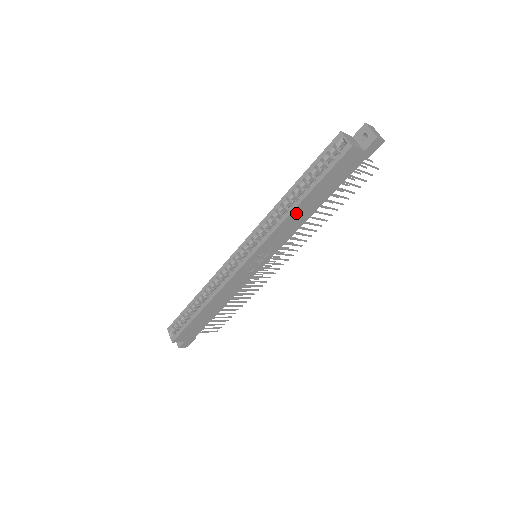
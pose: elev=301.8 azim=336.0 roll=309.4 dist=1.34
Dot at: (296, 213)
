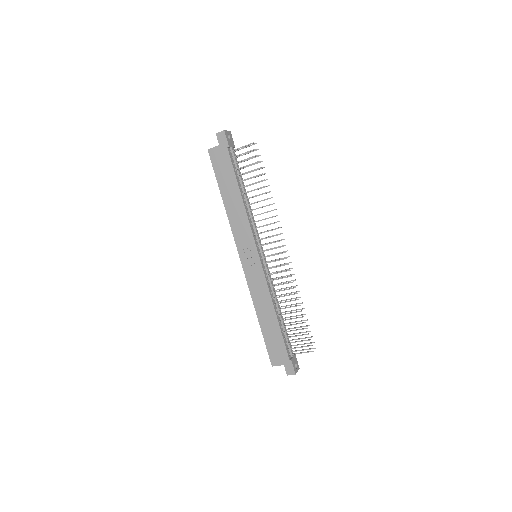
Dot at: (229, 207)
